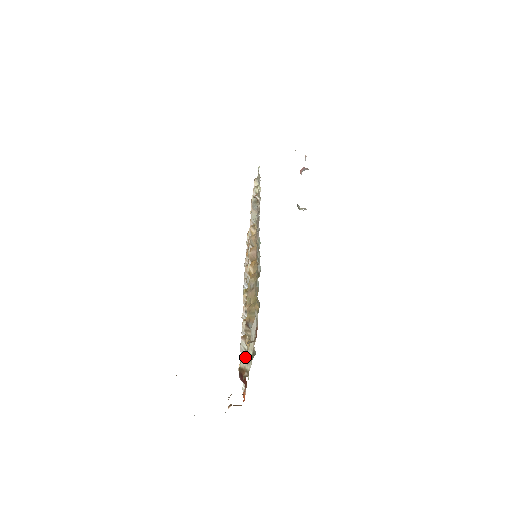
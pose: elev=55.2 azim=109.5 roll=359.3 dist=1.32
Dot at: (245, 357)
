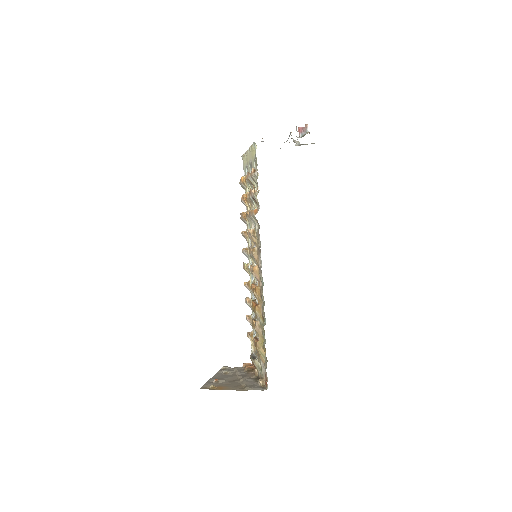
Dot at: (255, 363)
